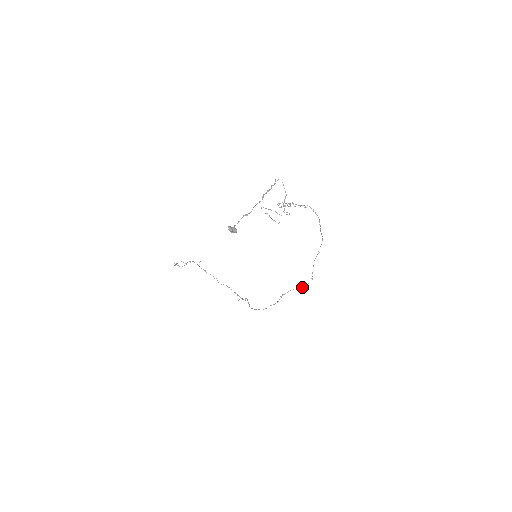
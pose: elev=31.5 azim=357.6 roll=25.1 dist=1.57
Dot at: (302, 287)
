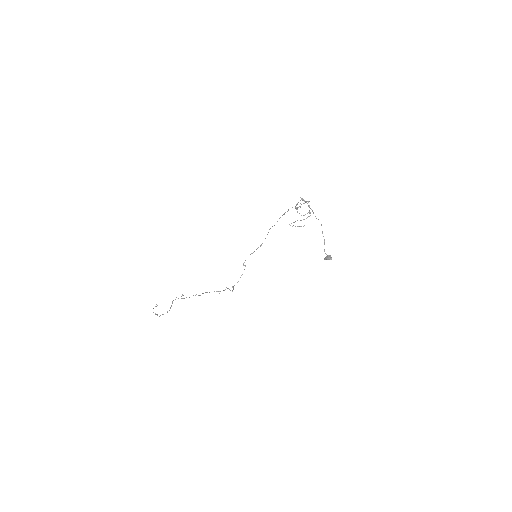
Dot at: occluded
